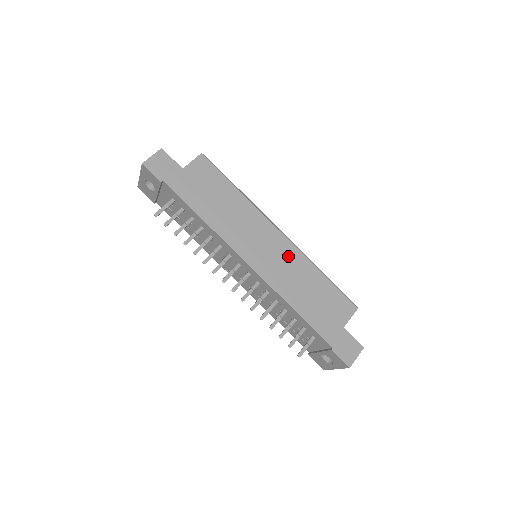
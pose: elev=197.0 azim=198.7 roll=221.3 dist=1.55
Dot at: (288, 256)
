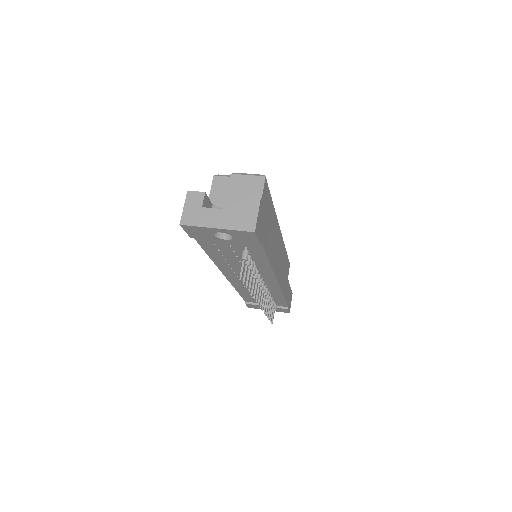
Dot at: (281, 251)
